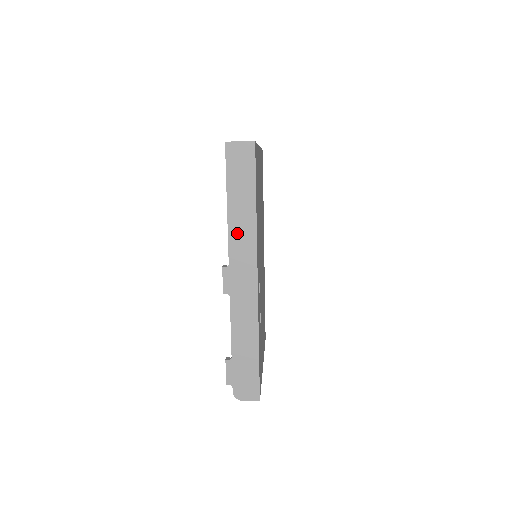
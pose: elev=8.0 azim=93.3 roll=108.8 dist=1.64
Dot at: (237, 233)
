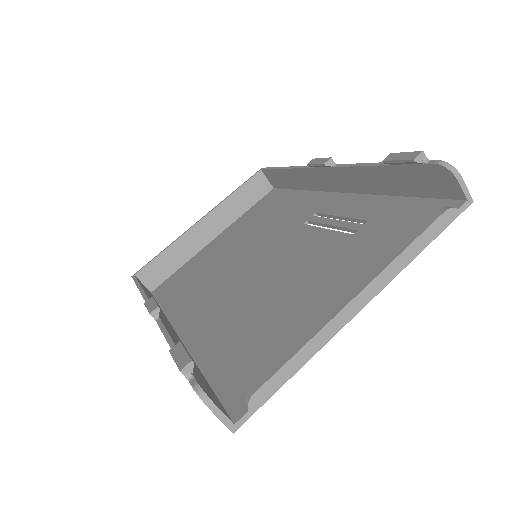
Dot at: occluded
